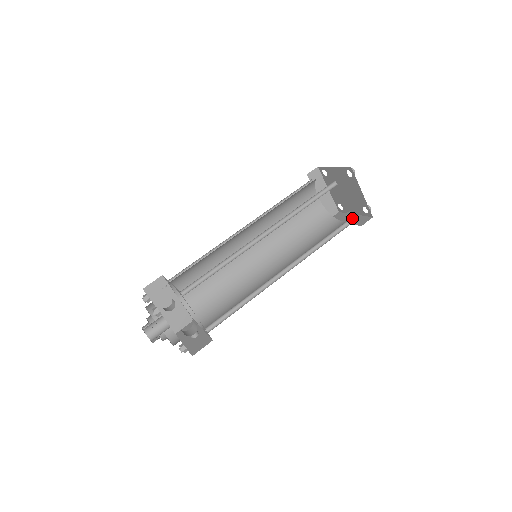
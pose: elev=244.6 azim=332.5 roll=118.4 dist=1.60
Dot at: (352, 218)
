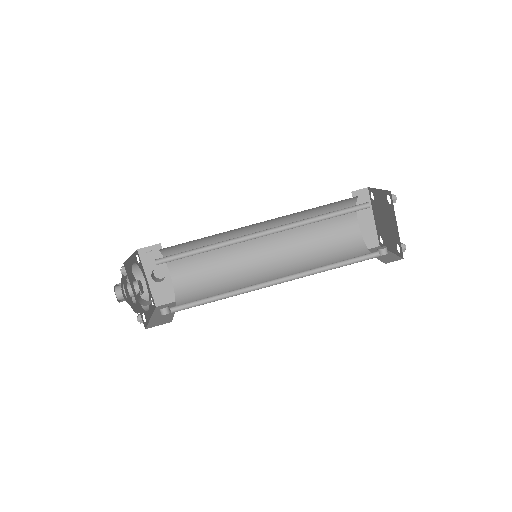
Dot at: (384, 254)
